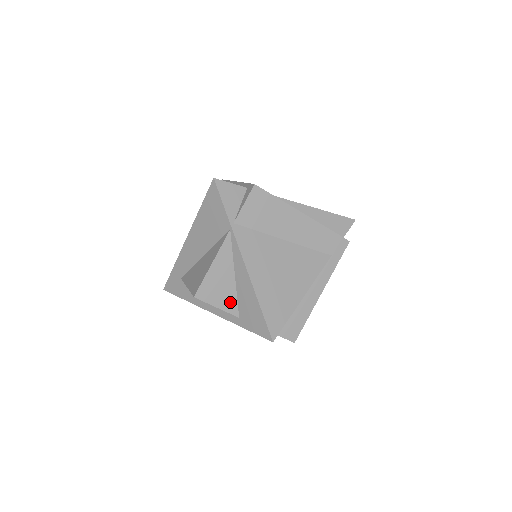
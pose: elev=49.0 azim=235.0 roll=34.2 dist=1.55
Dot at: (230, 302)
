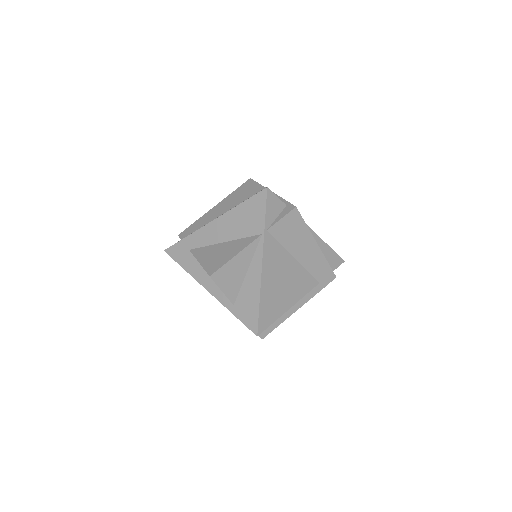
Dot at: (233, 290)
